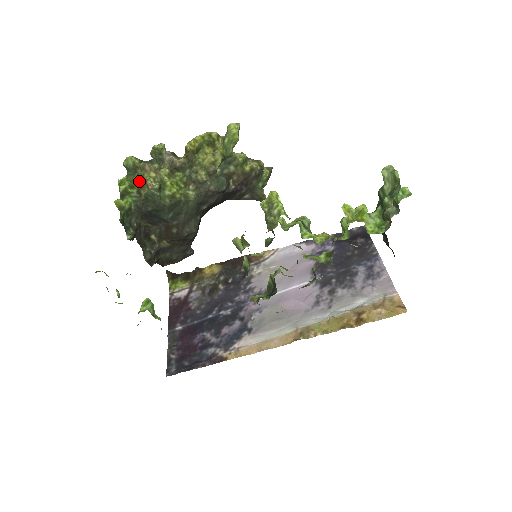
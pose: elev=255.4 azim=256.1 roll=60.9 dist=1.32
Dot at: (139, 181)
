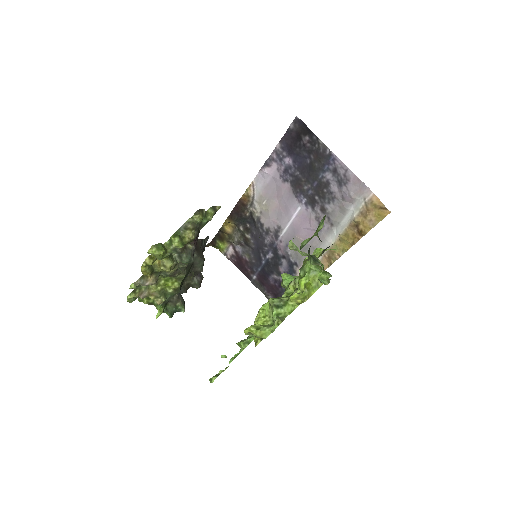
Dot at: occluded
